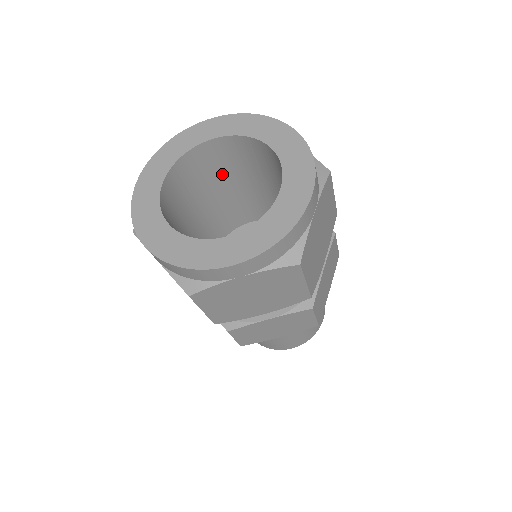
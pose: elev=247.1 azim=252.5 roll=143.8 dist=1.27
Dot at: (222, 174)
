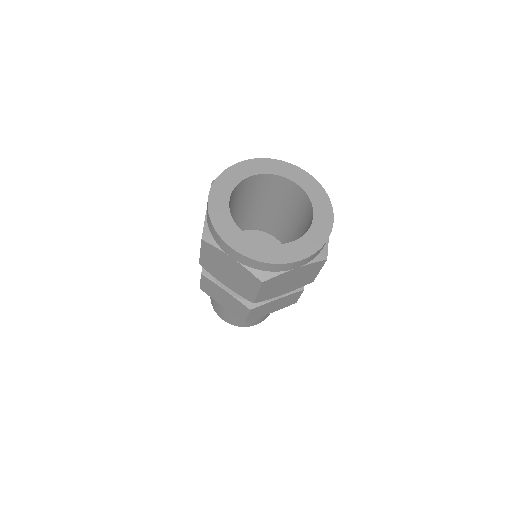
Dot at: (284, 201)
